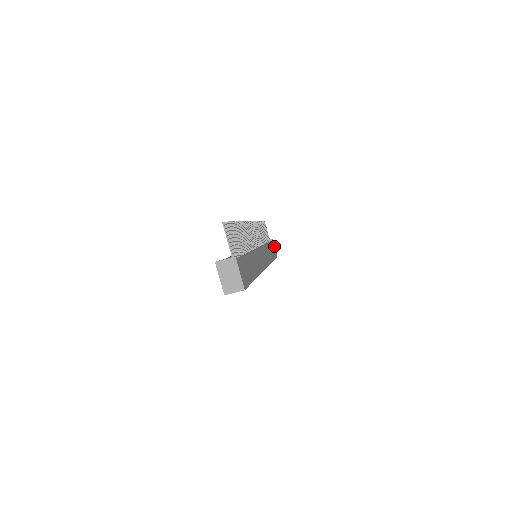
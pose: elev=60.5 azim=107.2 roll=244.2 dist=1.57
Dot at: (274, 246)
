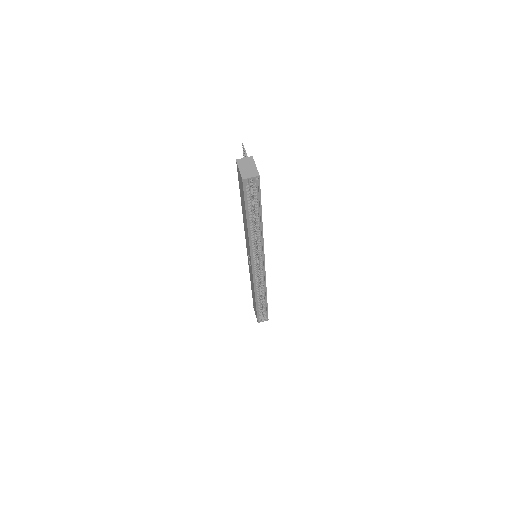
Dot at: occluded
